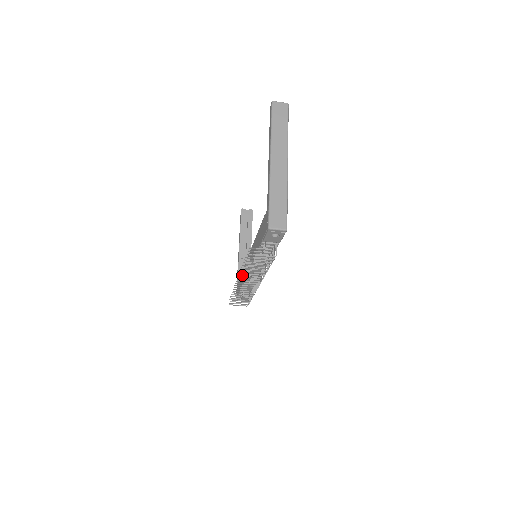
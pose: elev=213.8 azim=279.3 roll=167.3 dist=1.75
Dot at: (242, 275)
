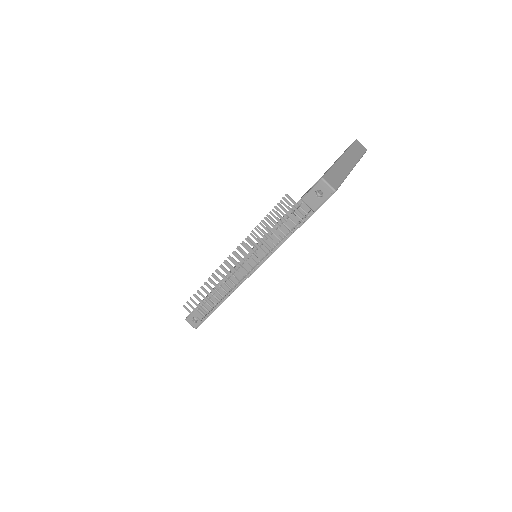
Dot at: (239, 251)
